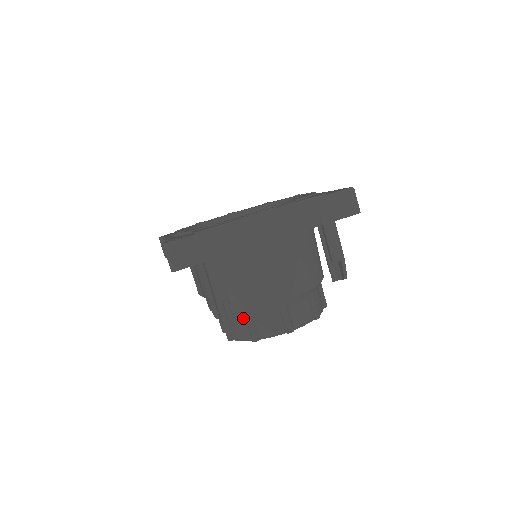
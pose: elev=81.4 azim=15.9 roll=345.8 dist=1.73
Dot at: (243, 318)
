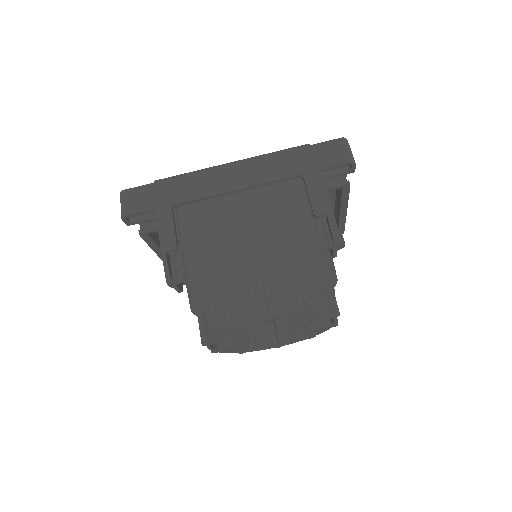
Dot at: (213, 304)
